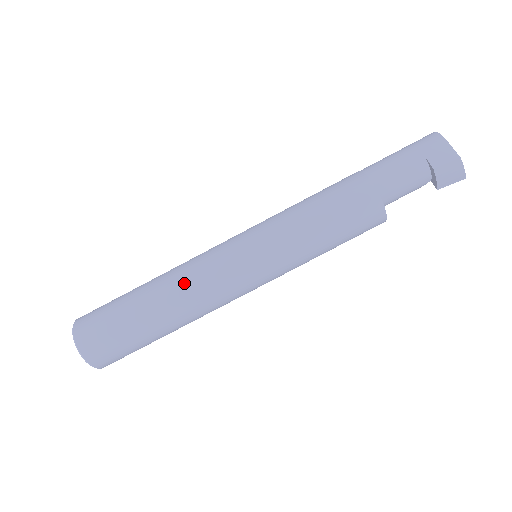
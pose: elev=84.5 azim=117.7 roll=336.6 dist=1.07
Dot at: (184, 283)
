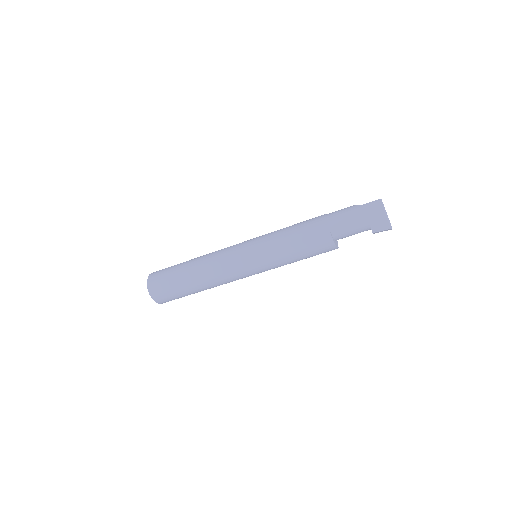
Dot at: (215, 280)
